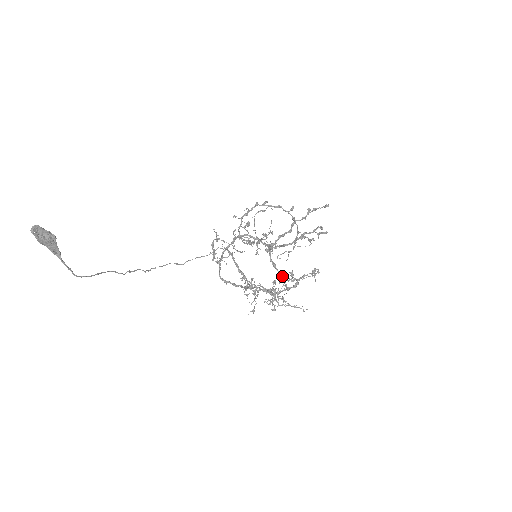
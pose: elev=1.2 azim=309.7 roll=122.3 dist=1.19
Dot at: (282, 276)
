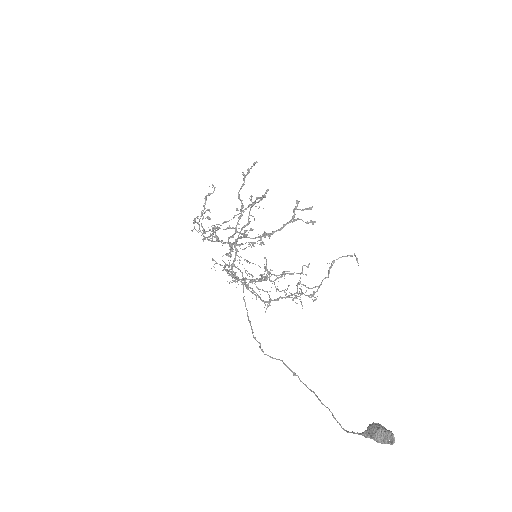
Dot at: (232, 250)
